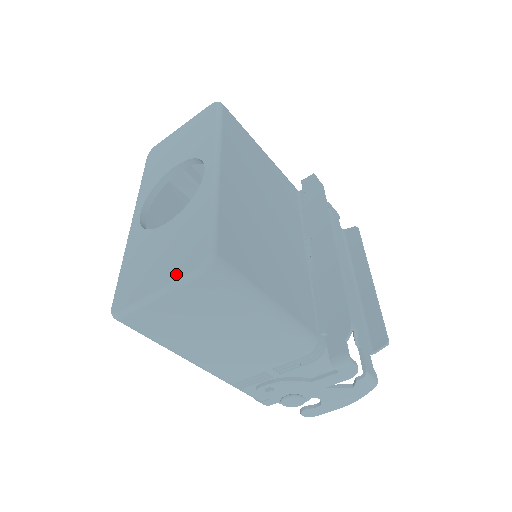
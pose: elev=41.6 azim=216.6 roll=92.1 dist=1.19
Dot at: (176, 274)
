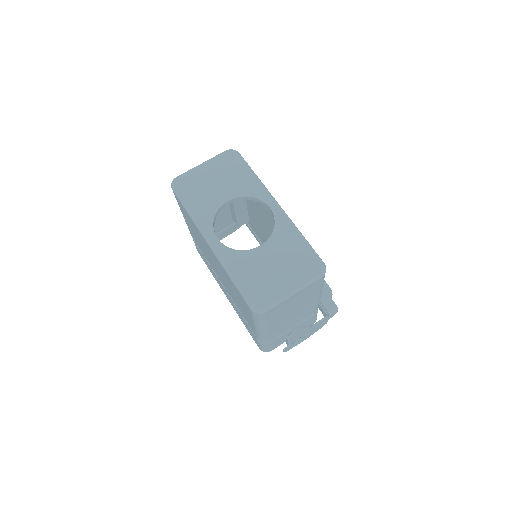
Dot at: (304, 278)
